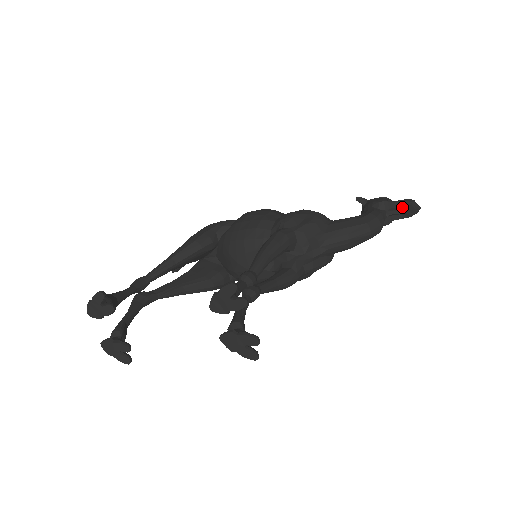
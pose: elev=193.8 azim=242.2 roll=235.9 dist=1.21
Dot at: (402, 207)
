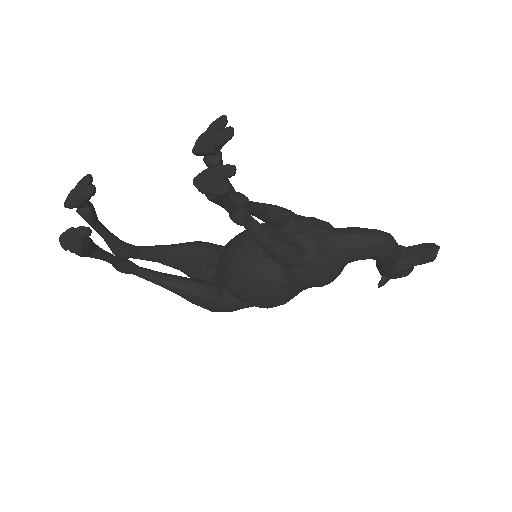
Dot at: (420, 248)
